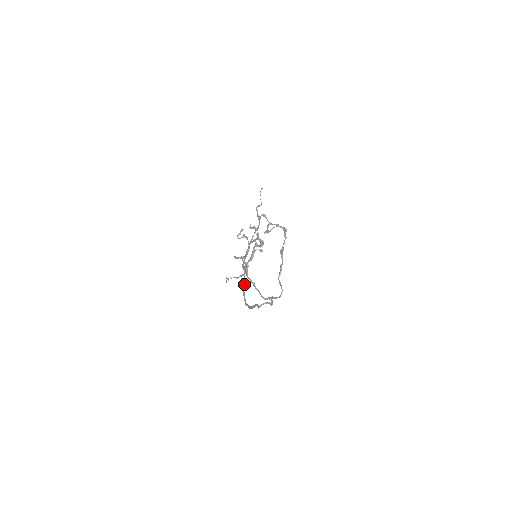
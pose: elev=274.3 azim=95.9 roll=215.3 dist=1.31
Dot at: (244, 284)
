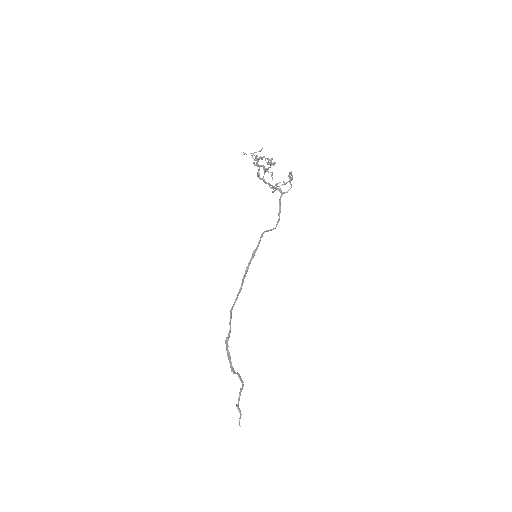
Dot at: (231, 317)
